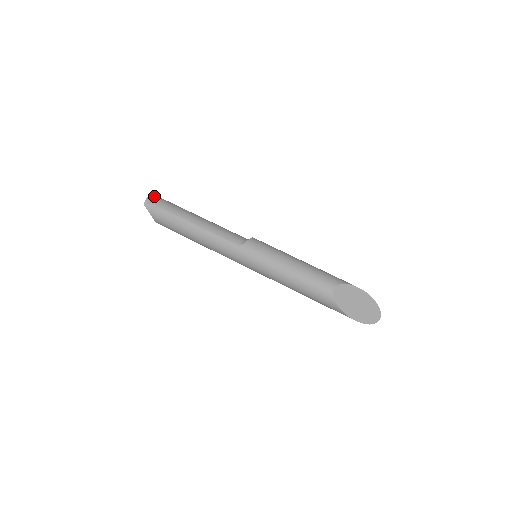
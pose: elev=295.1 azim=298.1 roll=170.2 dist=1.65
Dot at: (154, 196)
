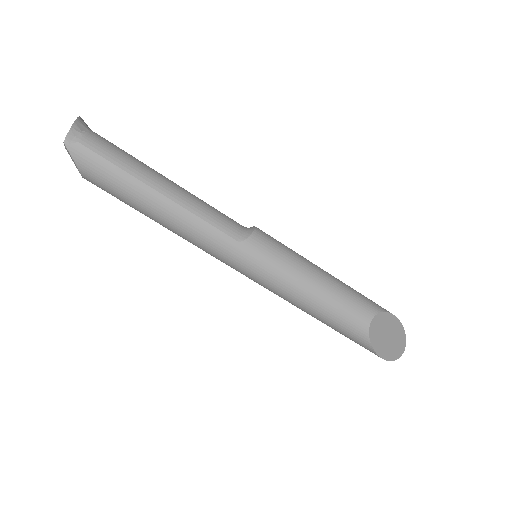
Dot at: (82, 127)
